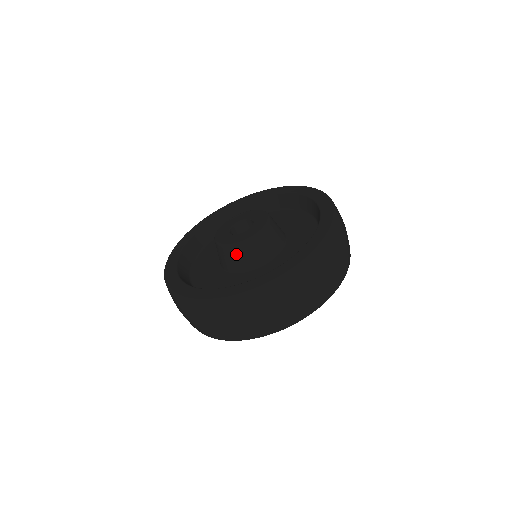
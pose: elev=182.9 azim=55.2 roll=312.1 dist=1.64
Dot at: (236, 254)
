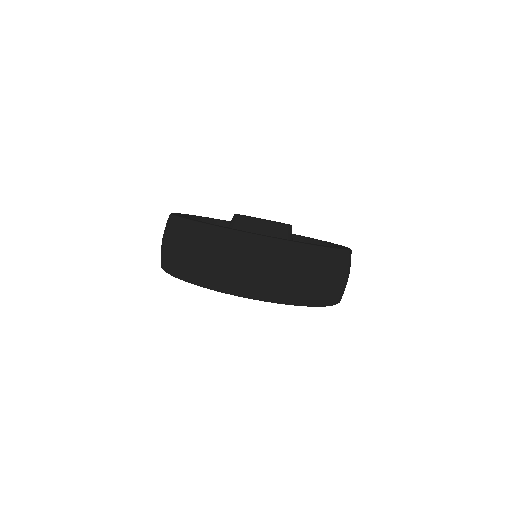
Dot at: (233, 224)
